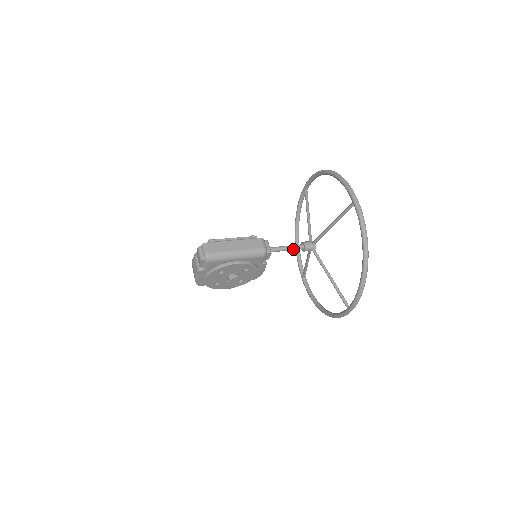
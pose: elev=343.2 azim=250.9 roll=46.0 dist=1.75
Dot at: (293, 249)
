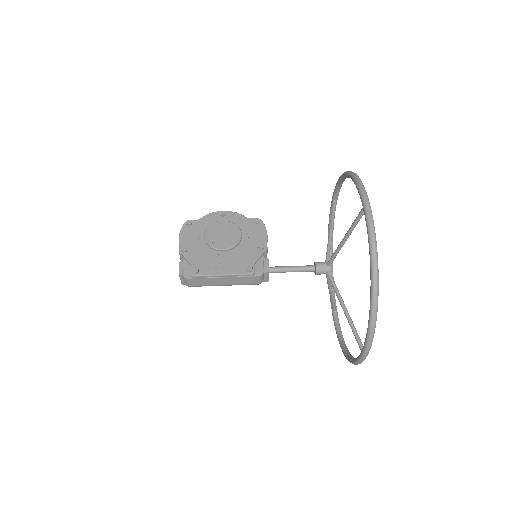
Dot at: (300, 271)
